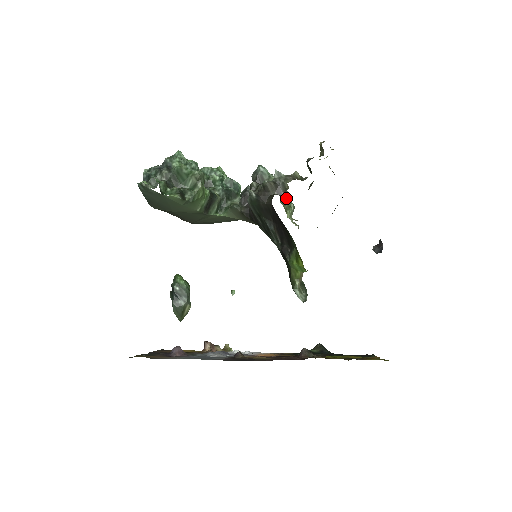
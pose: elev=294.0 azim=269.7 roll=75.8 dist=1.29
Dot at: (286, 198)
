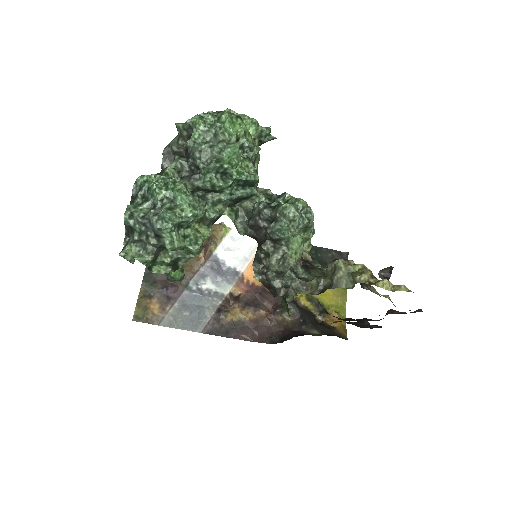
Dot at: (308, 227)
